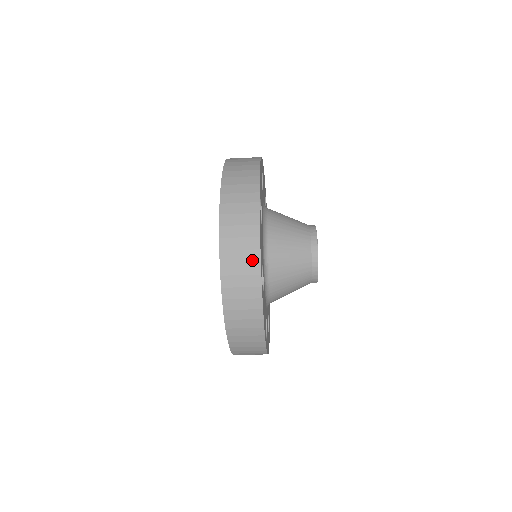
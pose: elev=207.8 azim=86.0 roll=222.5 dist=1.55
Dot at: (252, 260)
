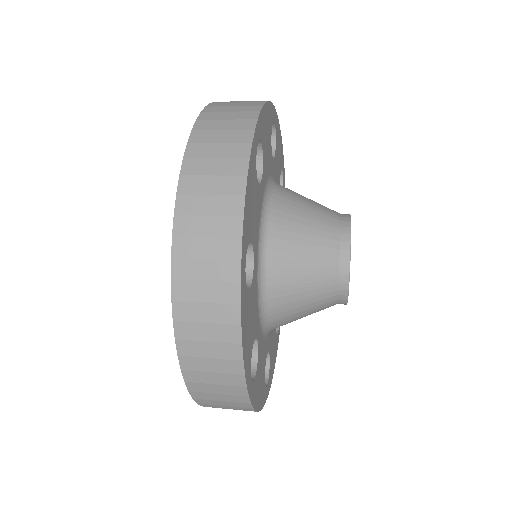
Dot at: (231, 372)
